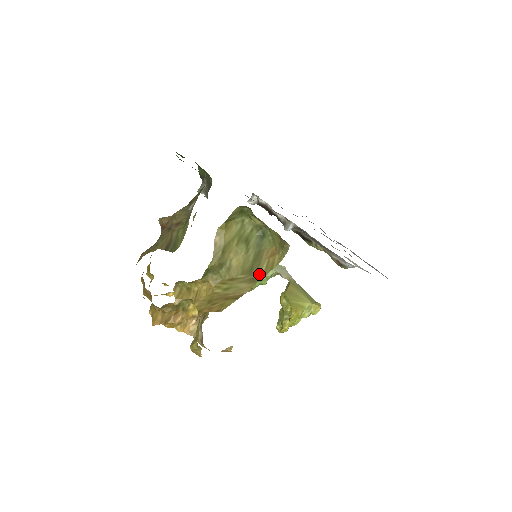
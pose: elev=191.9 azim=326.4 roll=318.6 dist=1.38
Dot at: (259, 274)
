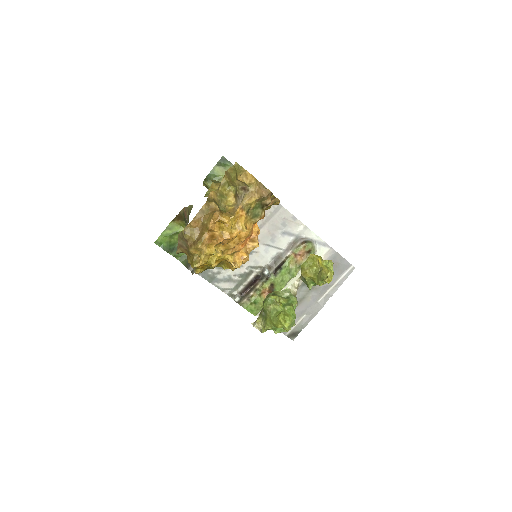
Dot at: occluded
